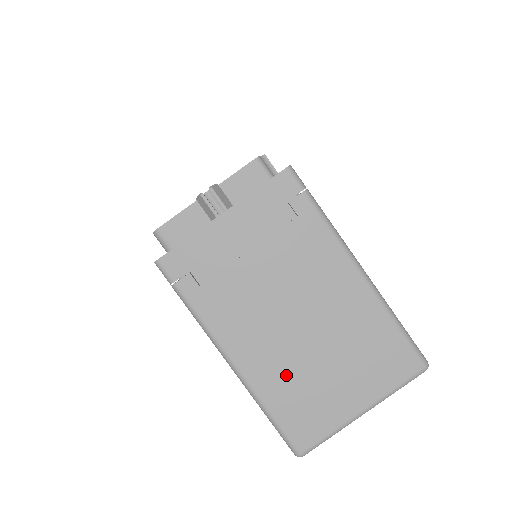
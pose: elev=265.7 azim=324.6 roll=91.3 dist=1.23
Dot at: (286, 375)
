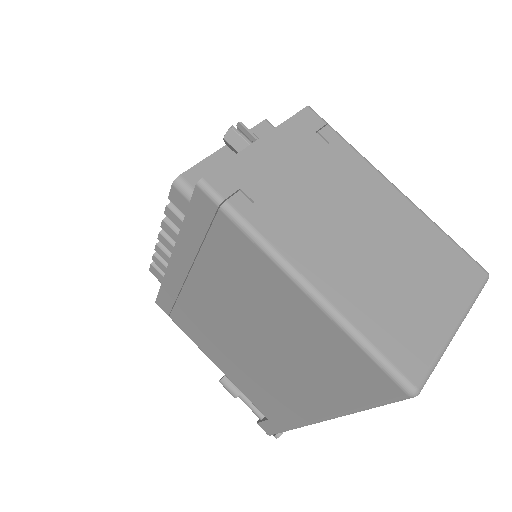
Dot at: (369, 293)
